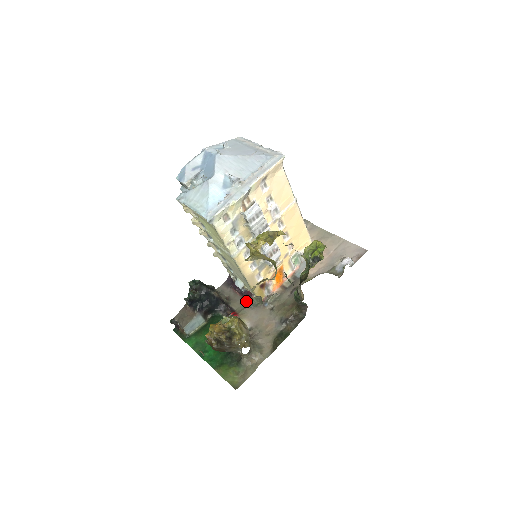
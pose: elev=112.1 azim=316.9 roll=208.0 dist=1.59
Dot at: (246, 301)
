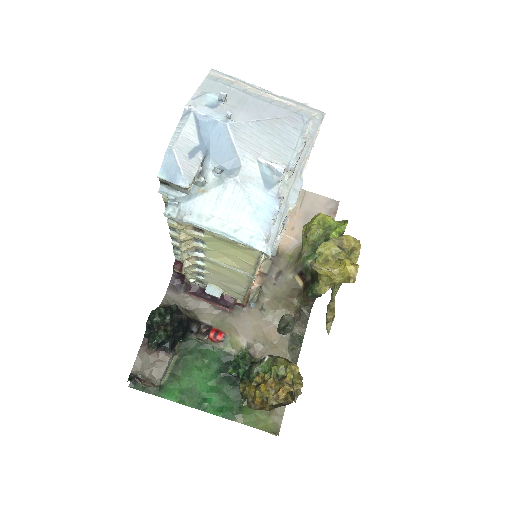
Dot at: (221, 308)
